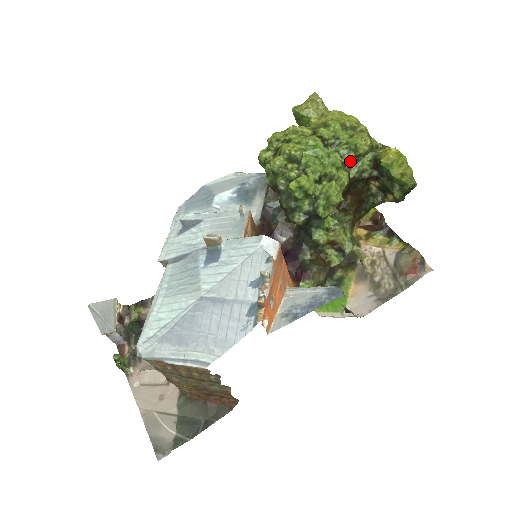
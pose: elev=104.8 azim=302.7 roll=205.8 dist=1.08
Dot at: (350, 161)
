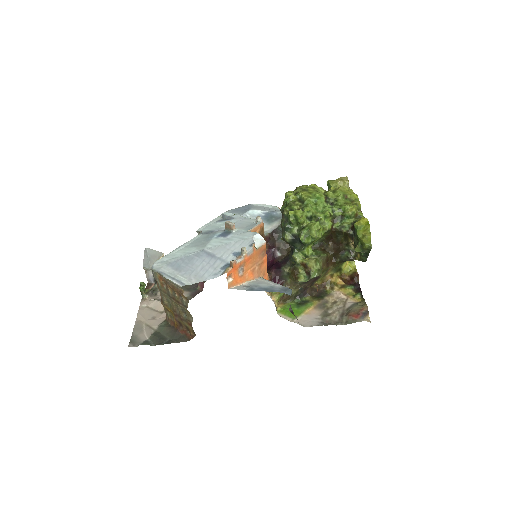
Dot at: (337, 217)
